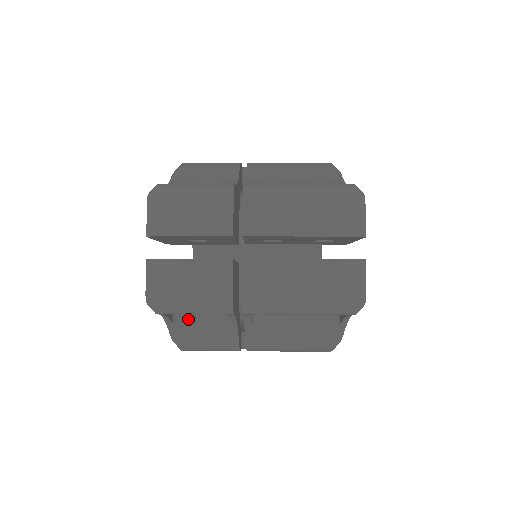
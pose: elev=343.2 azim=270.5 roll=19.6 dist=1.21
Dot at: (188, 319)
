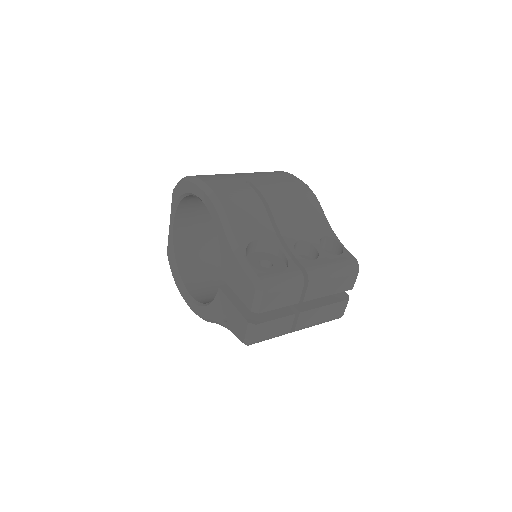
Dot at: occluded
